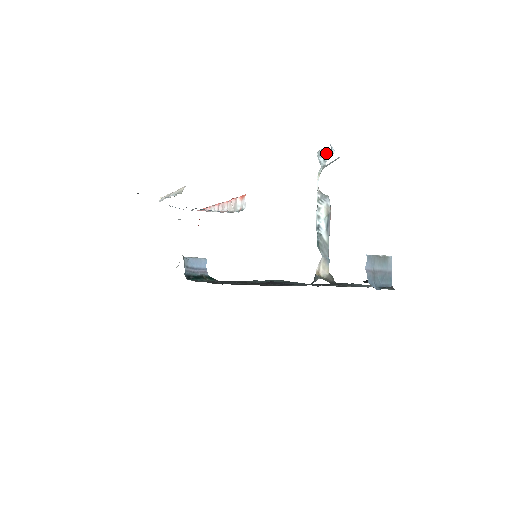
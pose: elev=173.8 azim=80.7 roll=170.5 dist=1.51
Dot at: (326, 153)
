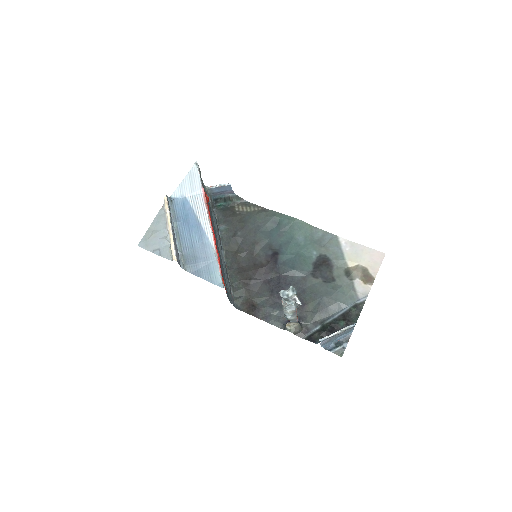
Dot at: (286, 299)
